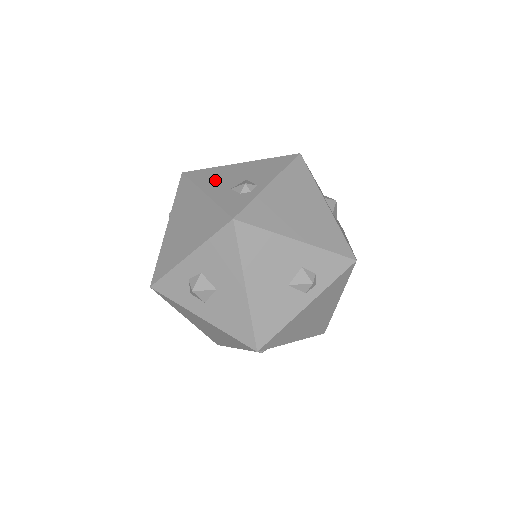
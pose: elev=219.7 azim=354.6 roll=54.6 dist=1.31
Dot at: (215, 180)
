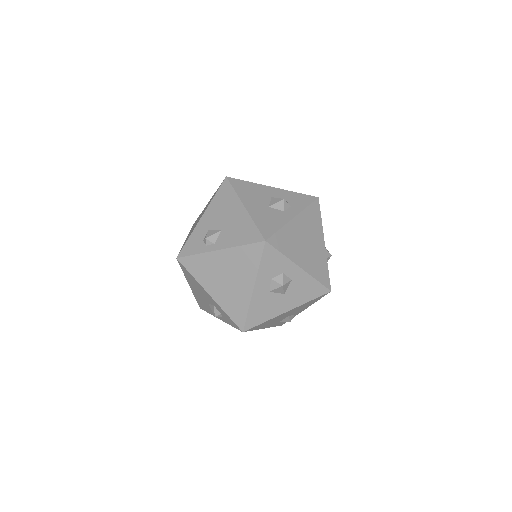
Dot at: (218, 209)
